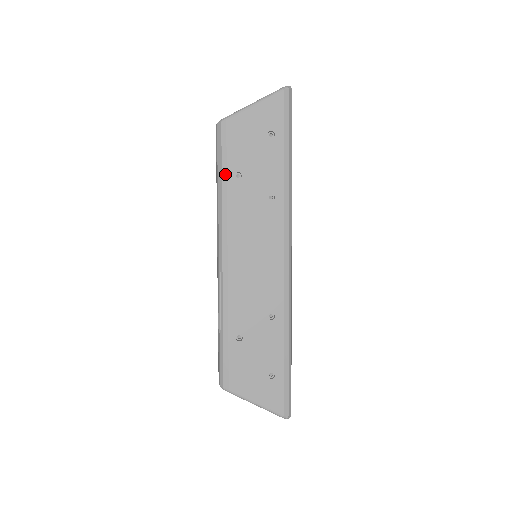
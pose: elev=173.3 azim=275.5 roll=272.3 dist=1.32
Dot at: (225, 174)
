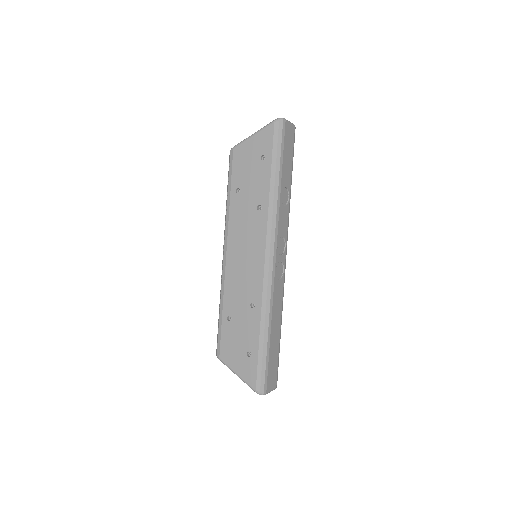
Dot at: (230, 189)
